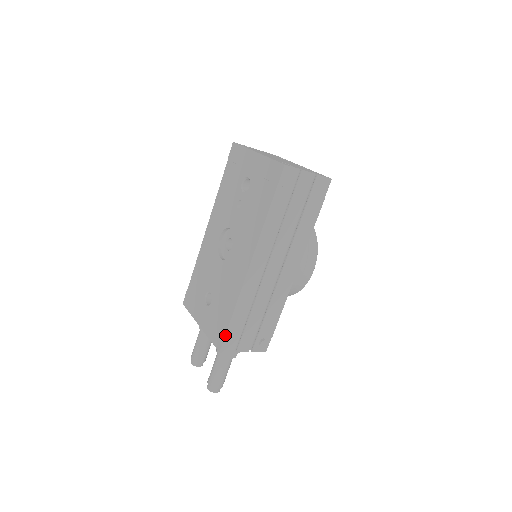
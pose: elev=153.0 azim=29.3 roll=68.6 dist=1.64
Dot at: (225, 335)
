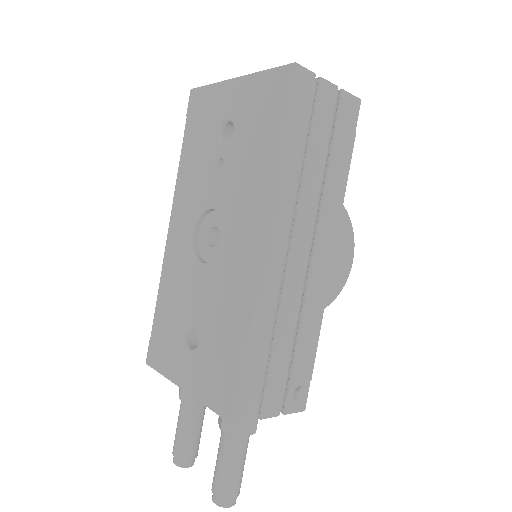
Dot at: (238, 388)
